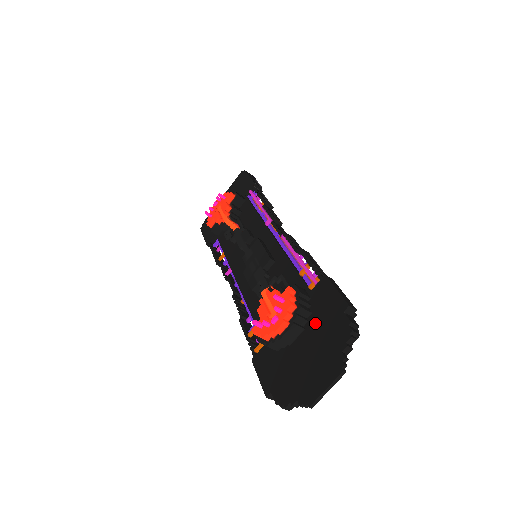
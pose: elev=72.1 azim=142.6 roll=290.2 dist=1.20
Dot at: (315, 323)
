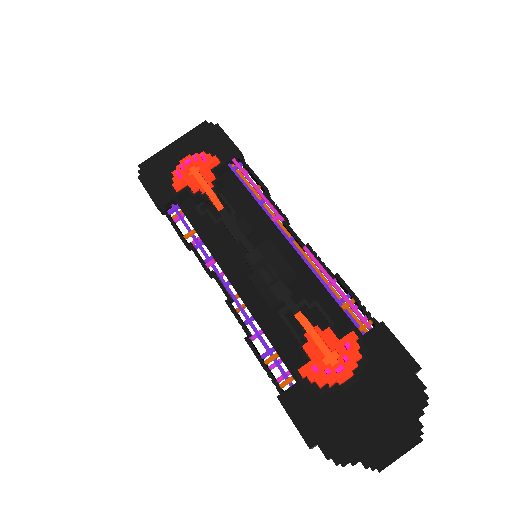
Dot at: (376, 376)
